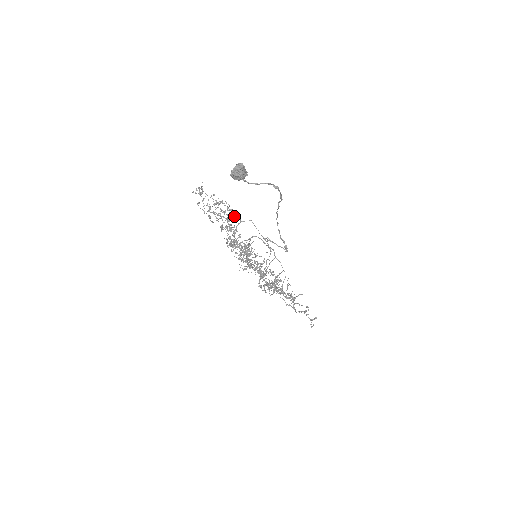
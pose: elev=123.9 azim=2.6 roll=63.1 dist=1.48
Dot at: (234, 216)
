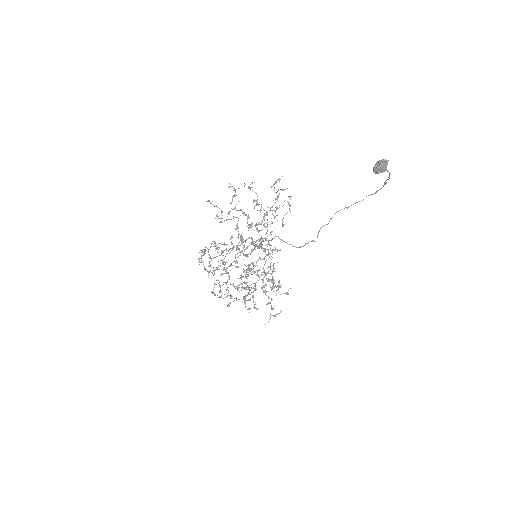
Dot at: occluded
